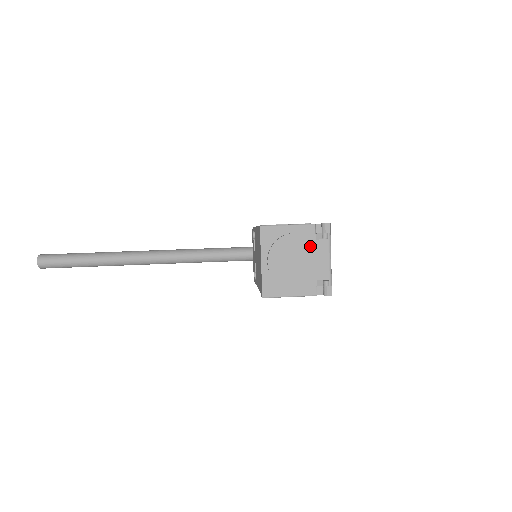
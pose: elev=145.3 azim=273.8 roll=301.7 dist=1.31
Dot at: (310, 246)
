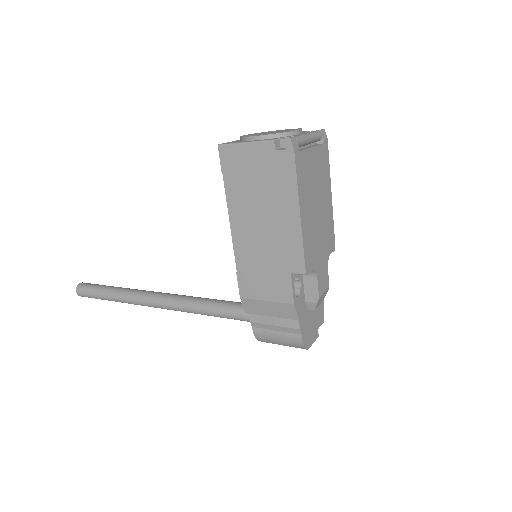
Dot at: occluded
